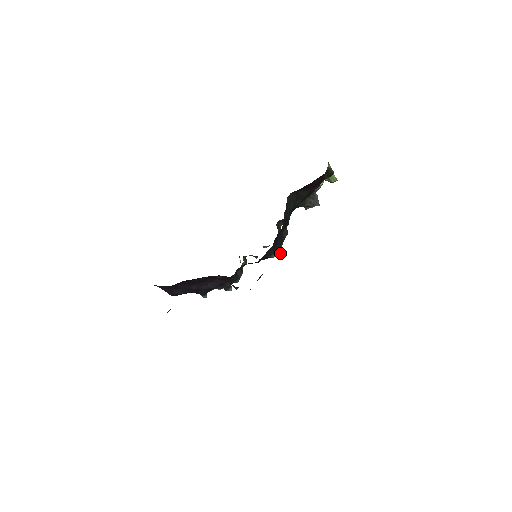
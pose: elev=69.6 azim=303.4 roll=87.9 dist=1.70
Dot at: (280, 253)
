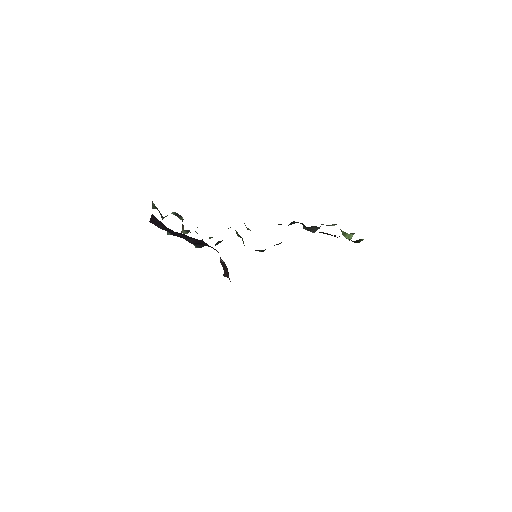
Dot at: occluded
